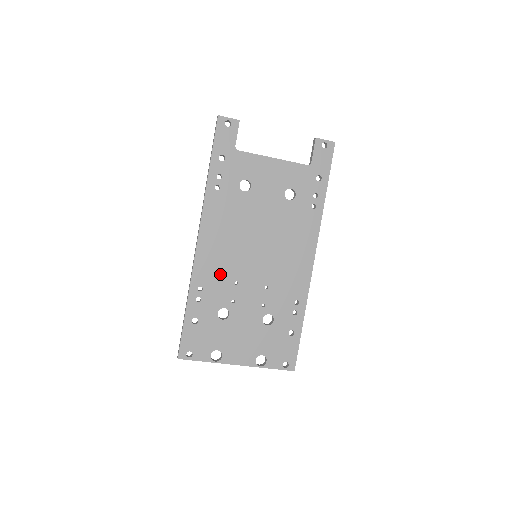
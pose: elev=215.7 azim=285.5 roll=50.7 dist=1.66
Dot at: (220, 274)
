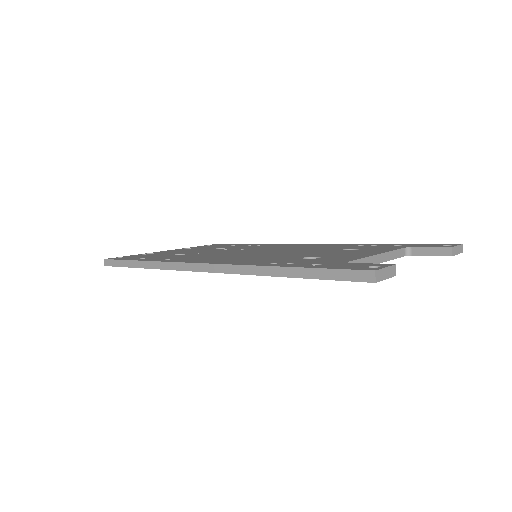
Dot at: occluded
